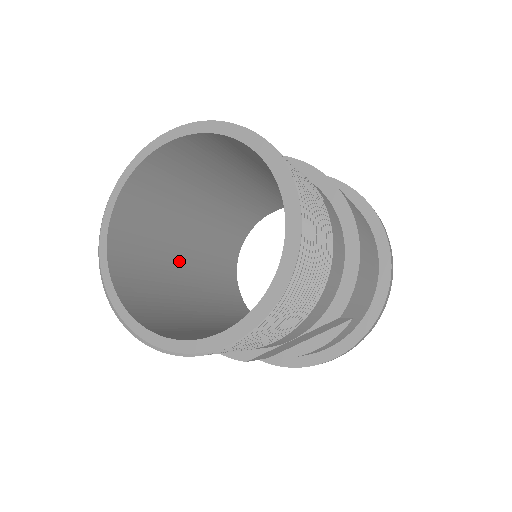
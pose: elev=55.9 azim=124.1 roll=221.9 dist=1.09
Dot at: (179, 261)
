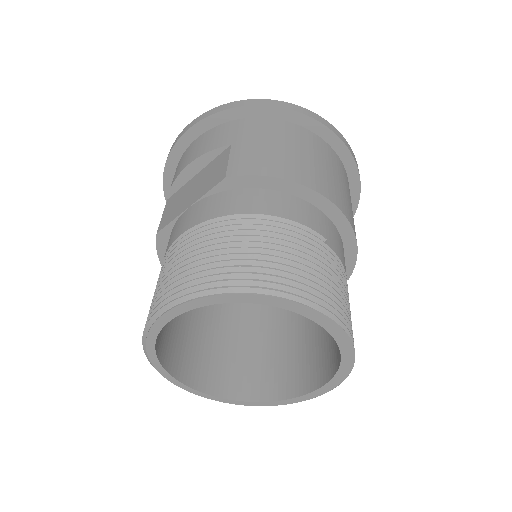
Dot at: occluded
